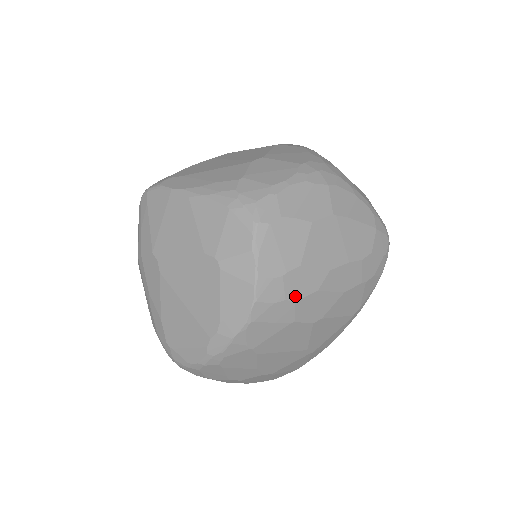
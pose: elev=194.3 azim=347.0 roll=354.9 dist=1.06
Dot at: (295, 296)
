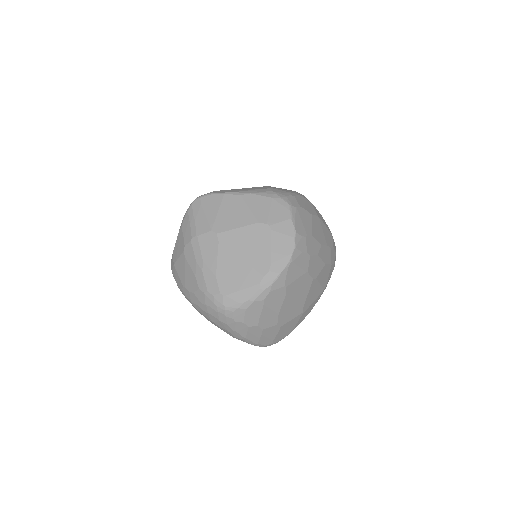
Dot at: (310, 253)
